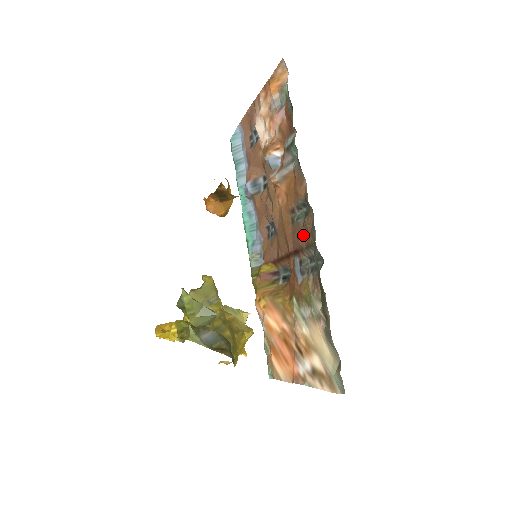
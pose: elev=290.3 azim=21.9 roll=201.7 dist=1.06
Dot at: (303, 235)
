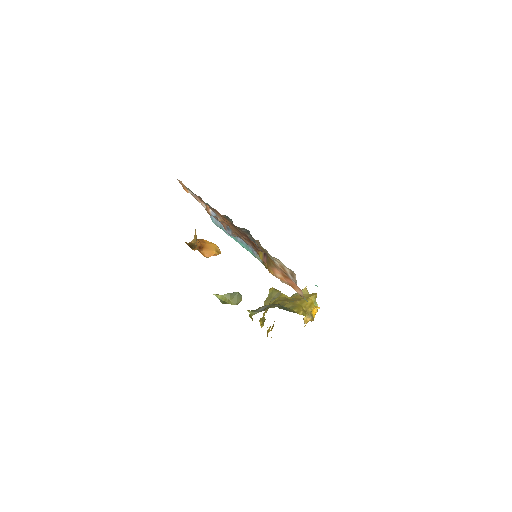
Dot at: (237, 228)
